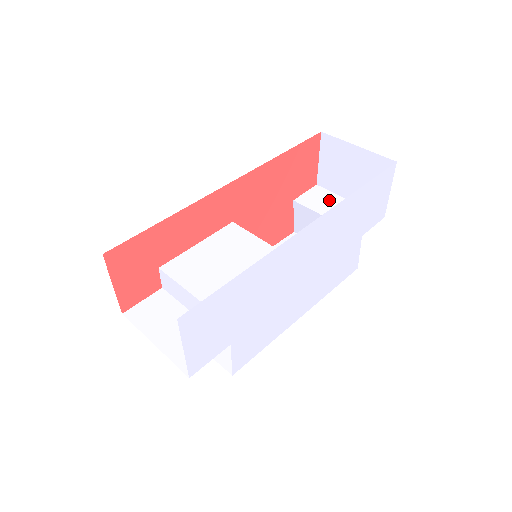
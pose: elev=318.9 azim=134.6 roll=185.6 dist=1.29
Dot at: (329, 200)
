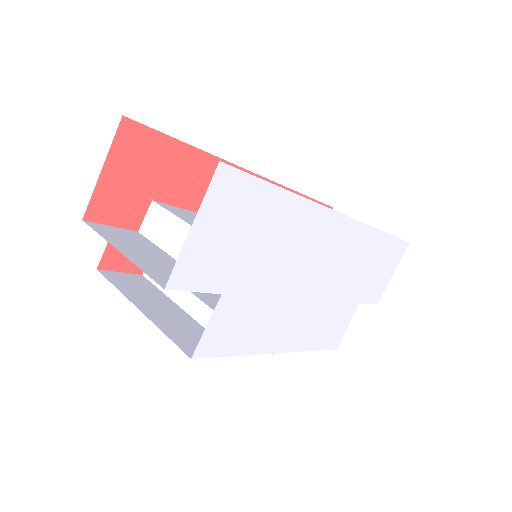
Dot at: occluded
